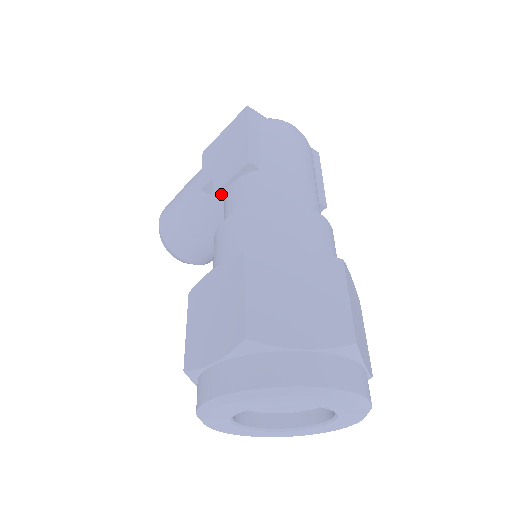
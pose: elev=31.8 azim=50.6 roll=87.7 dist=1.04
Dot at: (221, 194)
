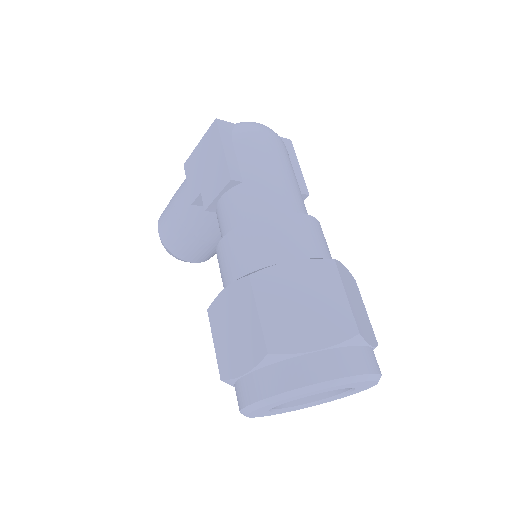
Dot at: (212, 208)
